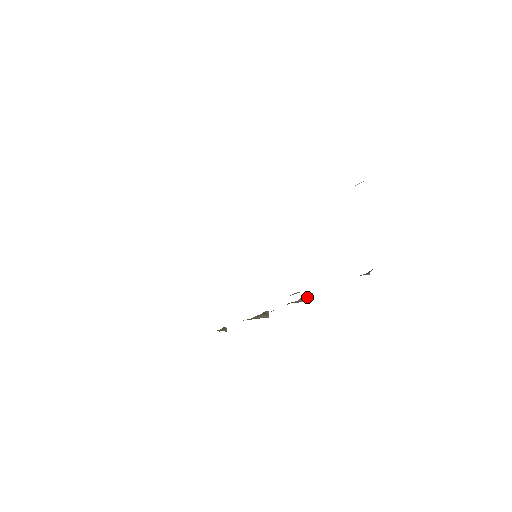
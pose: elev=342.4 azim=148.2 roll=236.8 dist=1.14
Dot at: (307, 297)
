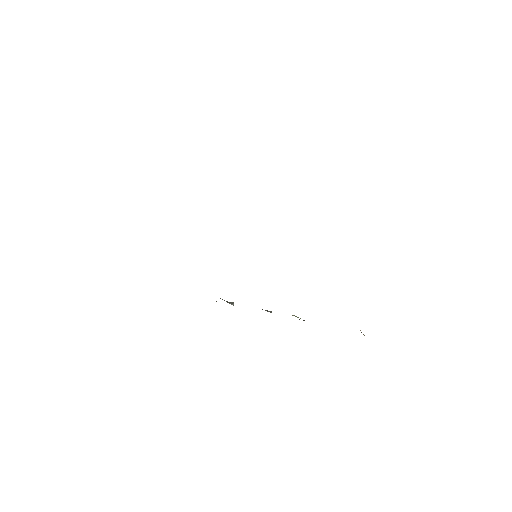
Dot at: occluded
